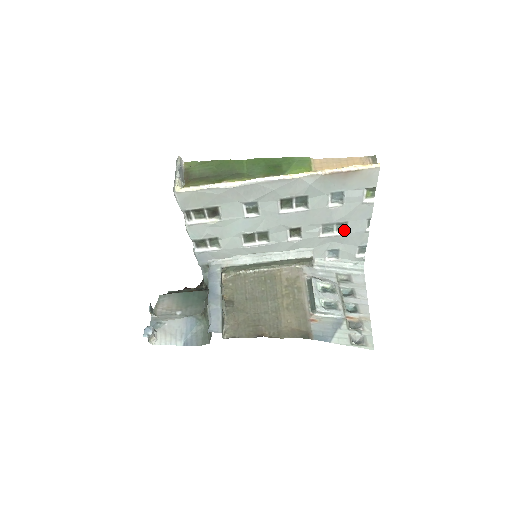
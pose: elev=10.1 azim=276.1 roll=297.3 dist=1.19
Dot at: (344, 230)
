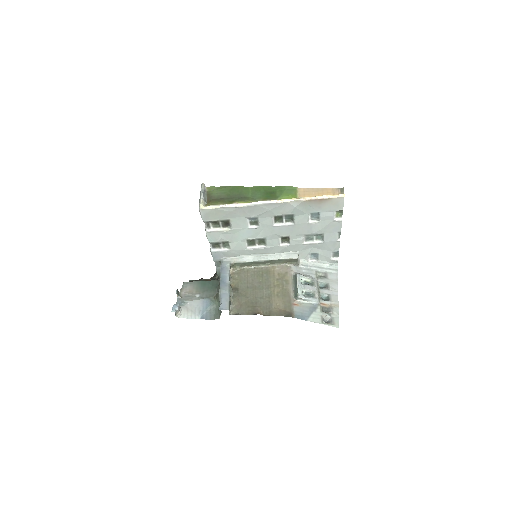
Dot at: (321, 239)
